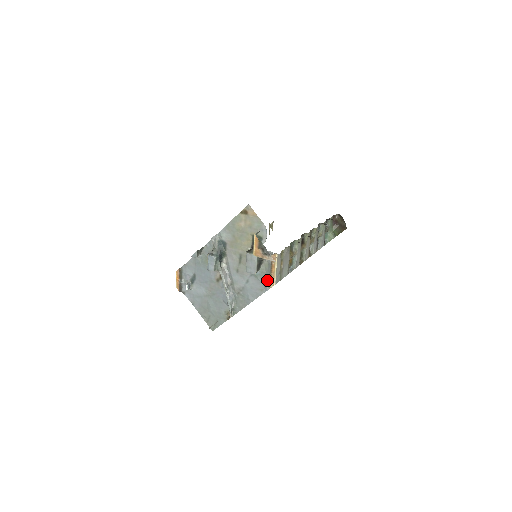
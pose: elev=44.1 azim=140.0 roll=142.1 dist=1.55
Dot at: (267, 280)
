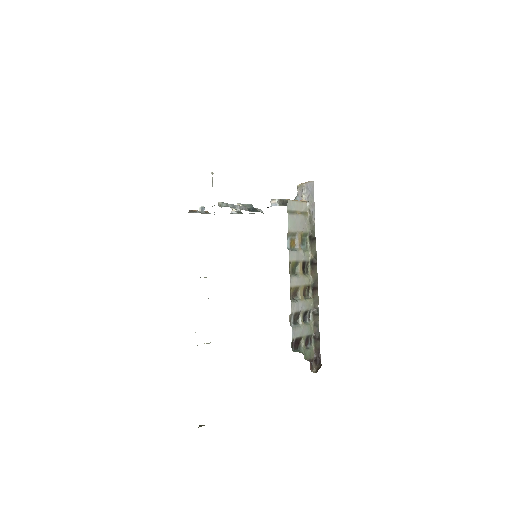
Dot at: occluded
